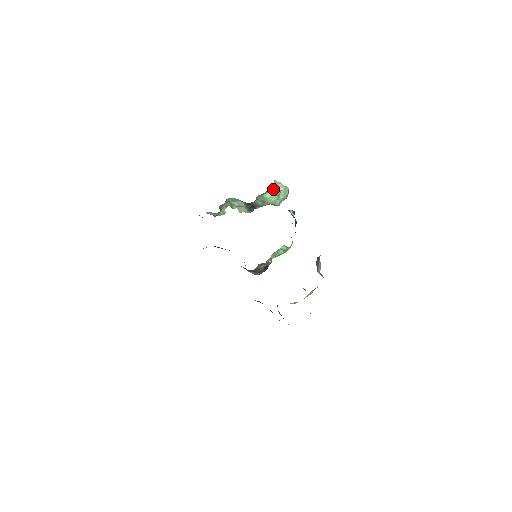
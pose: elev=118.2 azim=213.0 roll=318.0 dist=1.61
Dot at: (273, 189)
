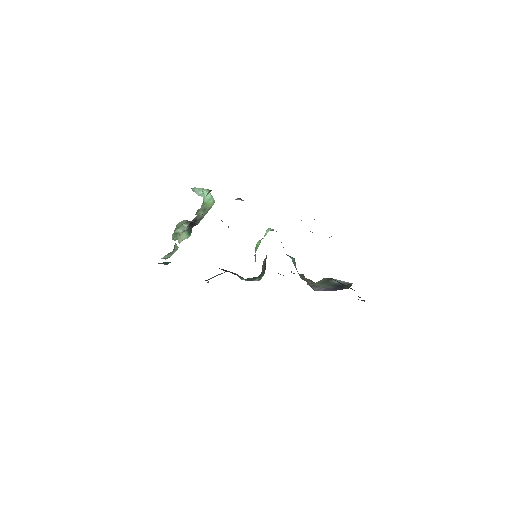
Dot at: (205, 190)
